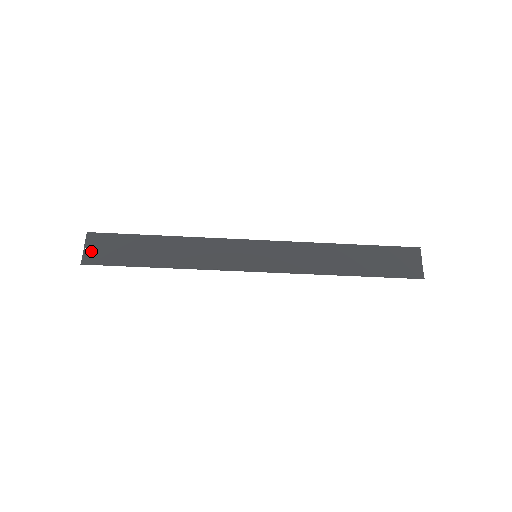
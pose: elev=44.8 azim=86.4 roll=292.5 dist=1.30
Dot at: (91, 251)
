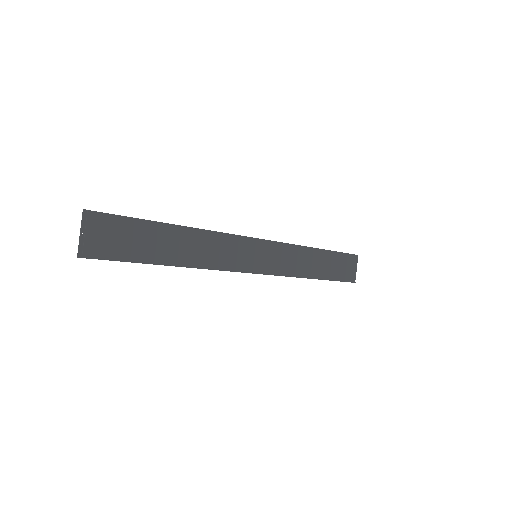
Dot at: (90, 238)
